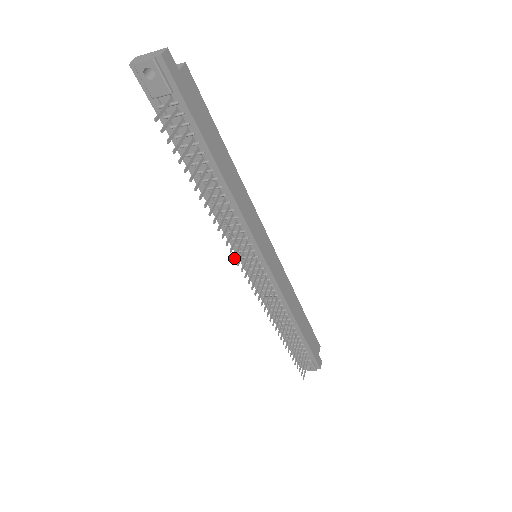
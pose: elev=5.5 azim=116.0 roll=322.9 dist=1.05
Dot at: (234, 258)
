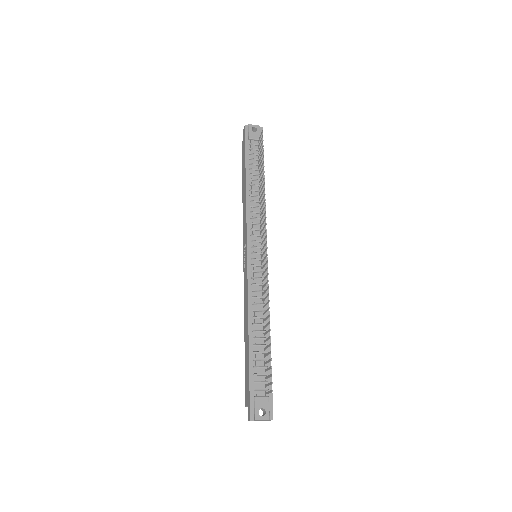
Dot at: (266, 217)
